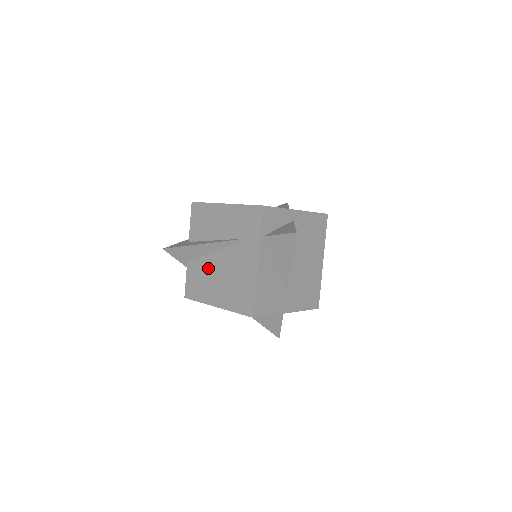
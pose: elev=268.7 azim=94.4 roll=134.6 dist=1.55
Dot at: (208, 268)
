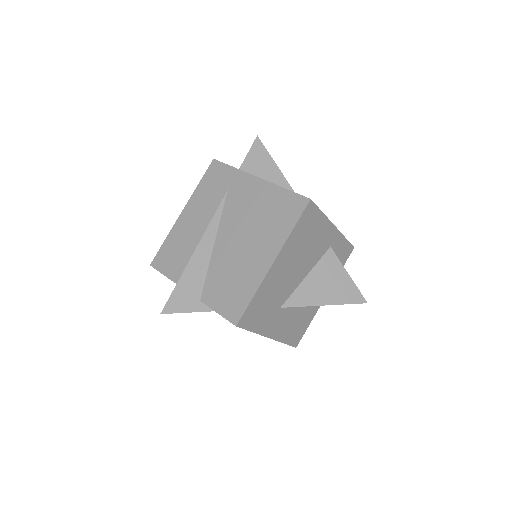
Dot at: (225, 261)
